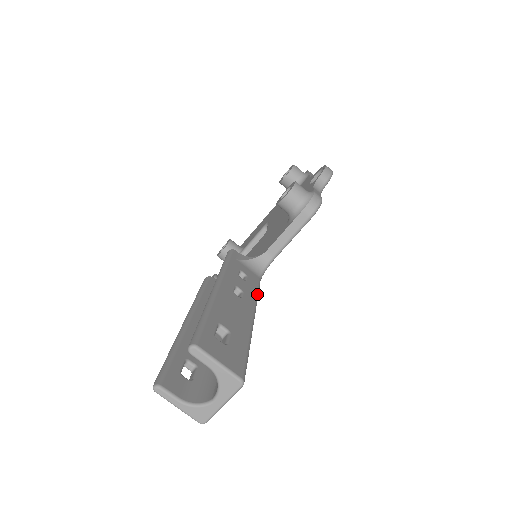
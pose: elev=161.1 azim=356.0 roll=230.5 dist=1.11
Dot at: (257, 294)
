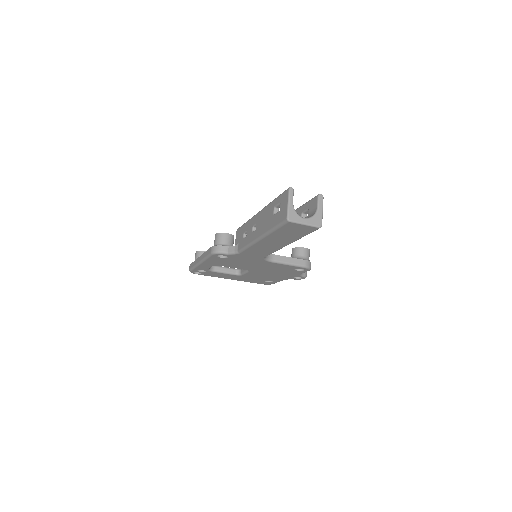
Dot at: occluded
